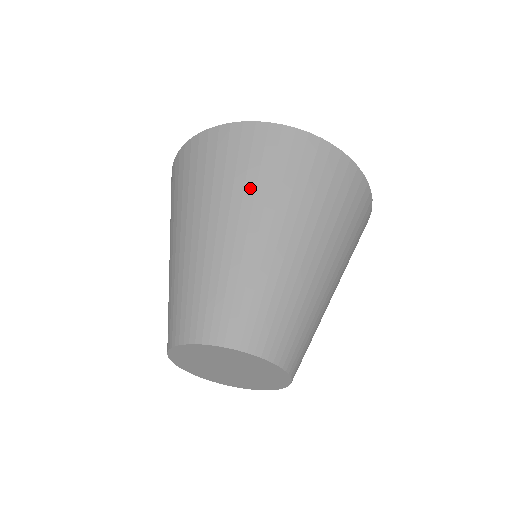
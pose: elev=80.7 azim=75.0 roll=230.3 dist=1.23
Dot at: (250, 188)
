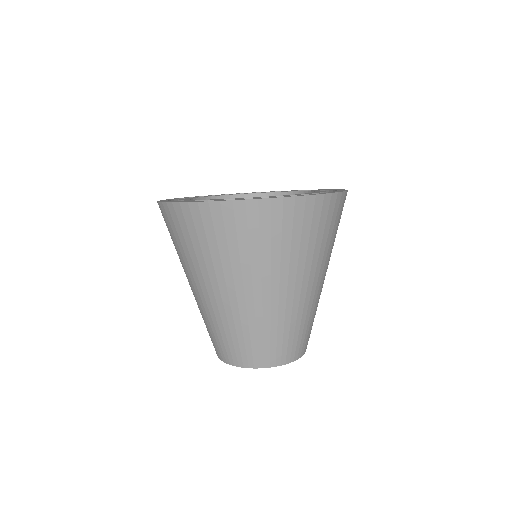
Dot at: (226, 262)
